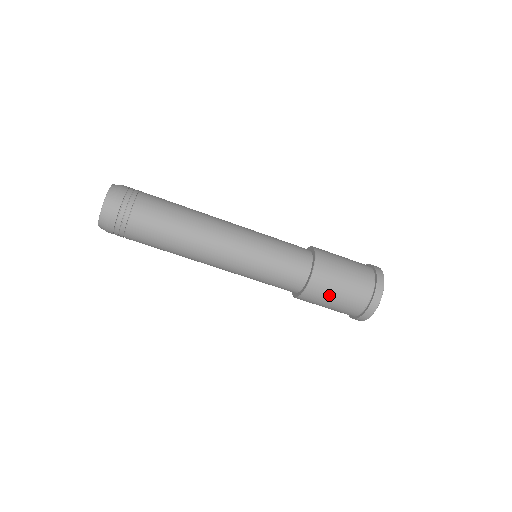
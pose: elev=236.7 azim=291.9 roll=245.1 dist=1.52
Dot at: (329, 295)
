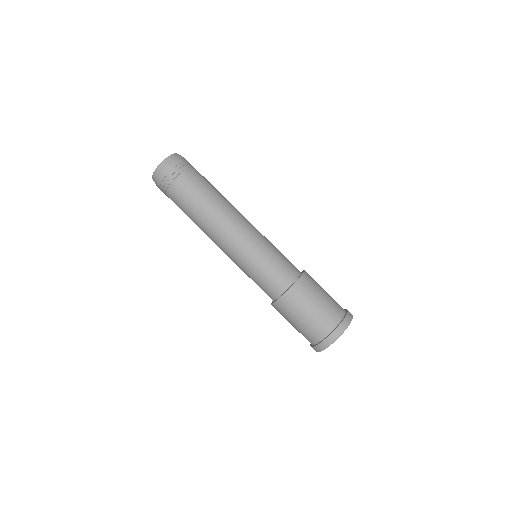
Dot at: (317, 291)
